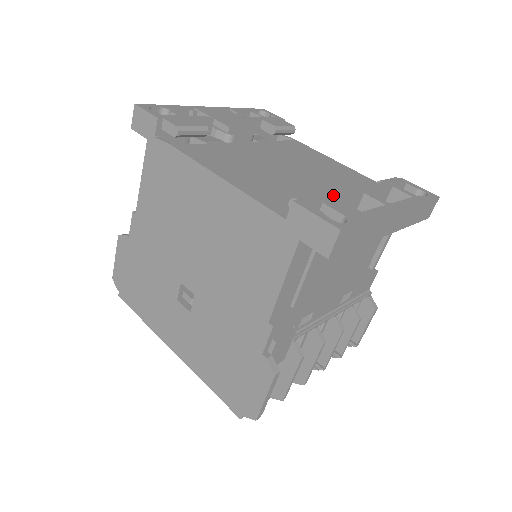
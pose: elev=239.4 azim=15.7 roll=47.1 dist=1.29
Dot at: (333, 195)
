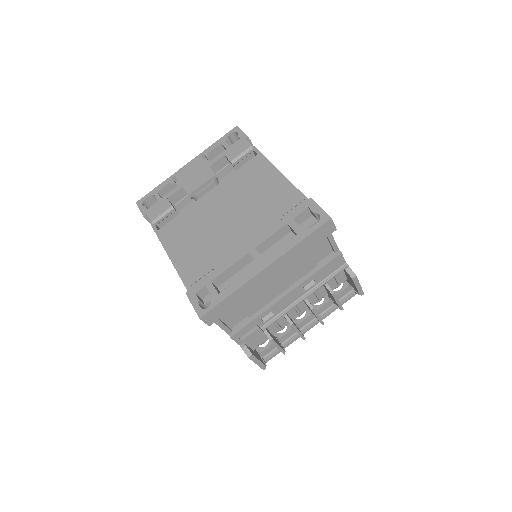
Dot at: (219, 270)
